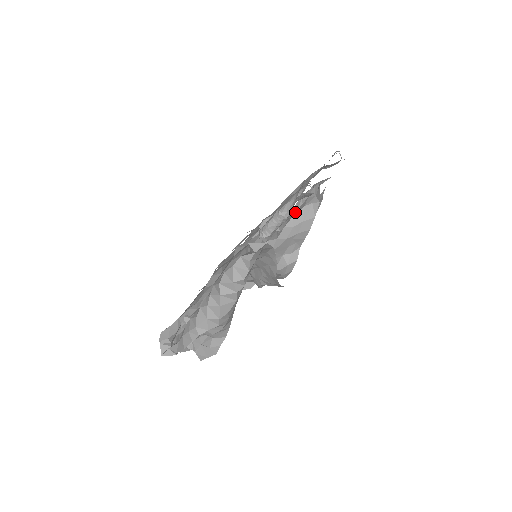
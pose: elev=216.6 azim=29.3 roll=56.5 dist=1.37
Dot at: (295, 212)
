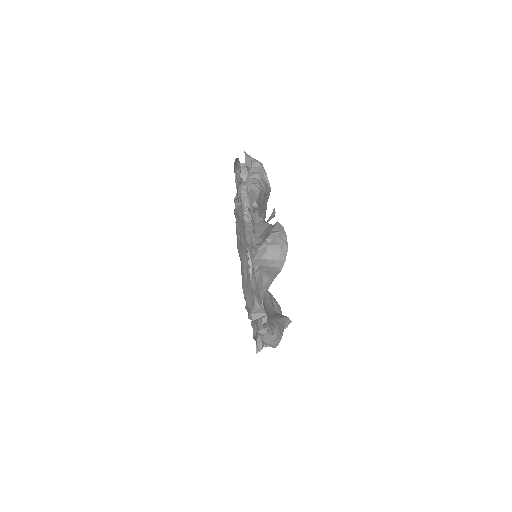
Dot at: occluded
